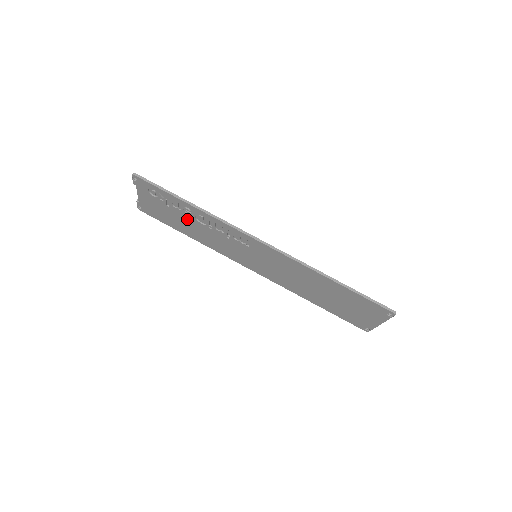
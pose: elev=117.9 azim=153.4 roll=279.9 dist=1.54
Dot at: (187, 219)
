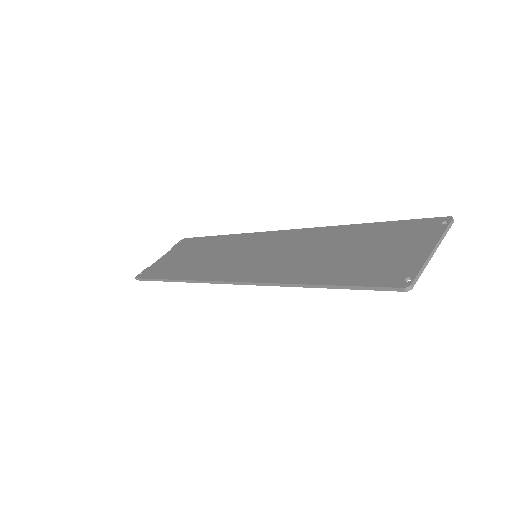
Dot at: occluded
